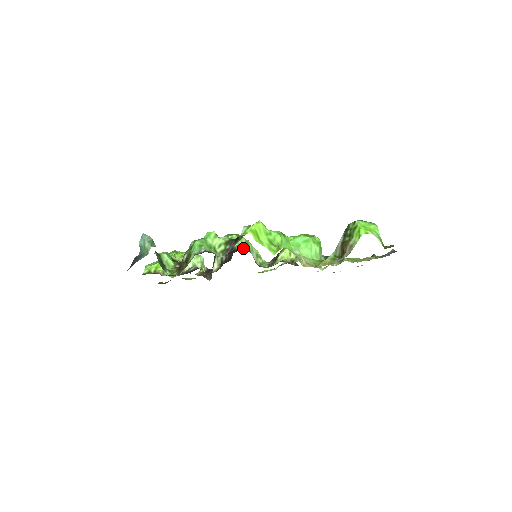
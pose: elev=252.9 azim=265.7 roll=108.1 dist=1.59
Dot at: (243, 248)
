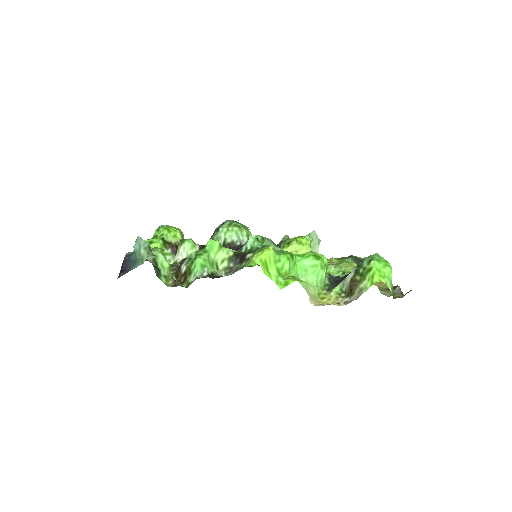
Dot at: occluded
